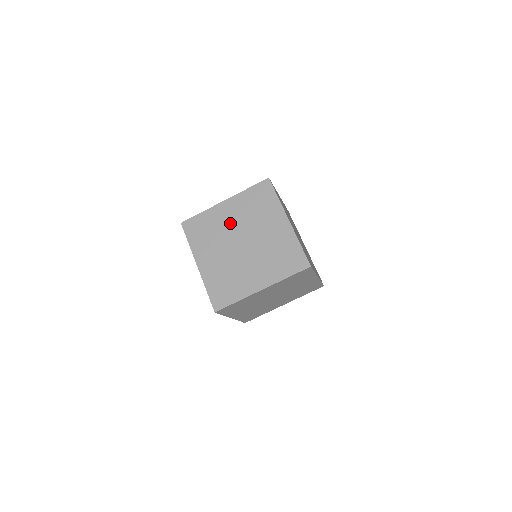
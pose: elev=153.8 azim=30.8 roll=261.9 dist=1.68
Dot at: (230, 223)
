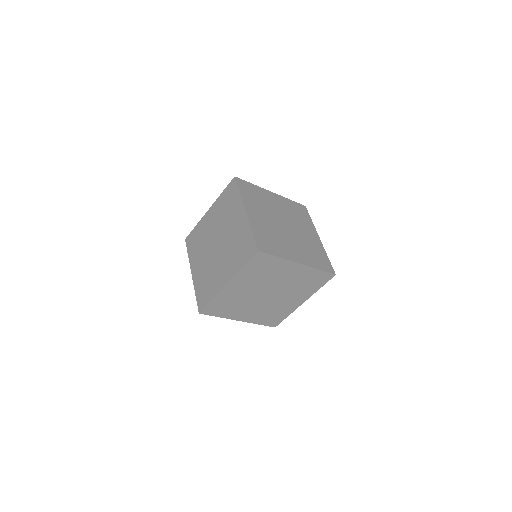
Dot at: (211, 228)
